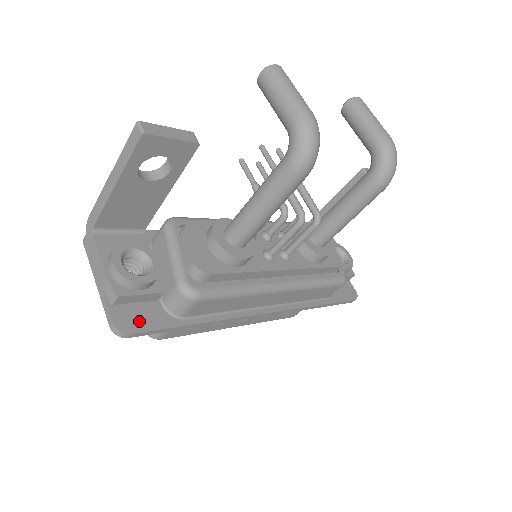
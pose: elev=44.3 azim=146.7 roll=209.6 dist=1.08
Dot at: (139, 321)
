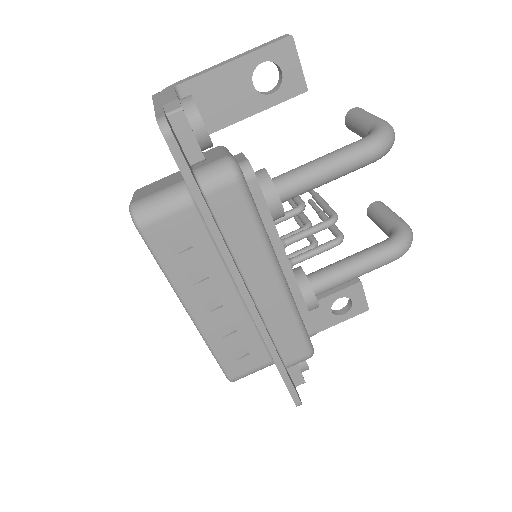
Dot at: (179, 145)
